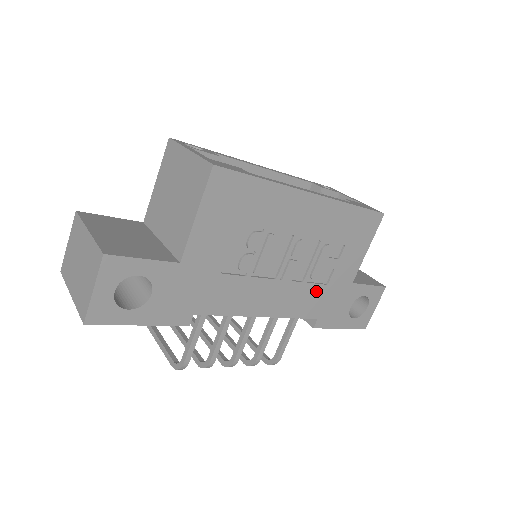
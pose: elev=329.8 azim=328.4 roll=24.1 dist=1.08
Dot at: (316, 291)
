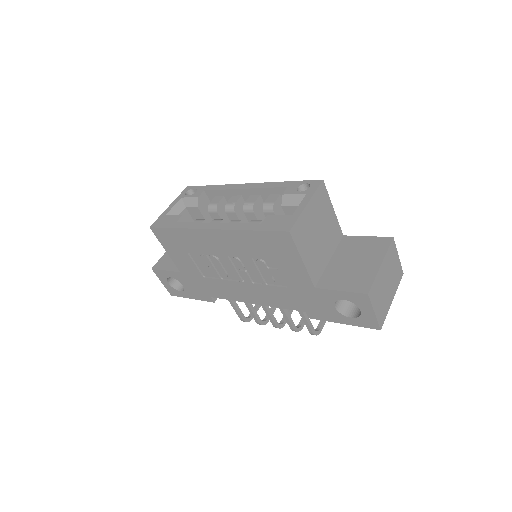
Dot at: (282, 291)
